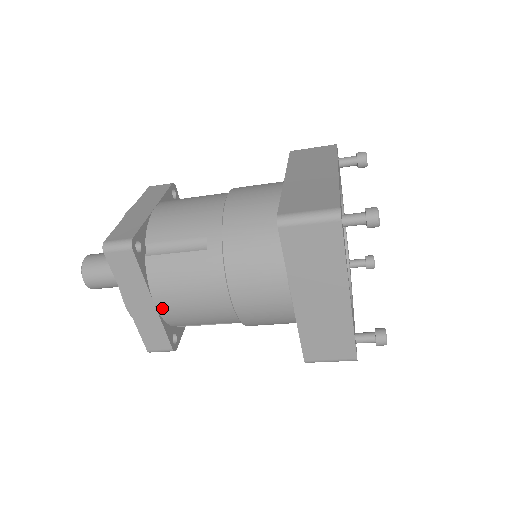
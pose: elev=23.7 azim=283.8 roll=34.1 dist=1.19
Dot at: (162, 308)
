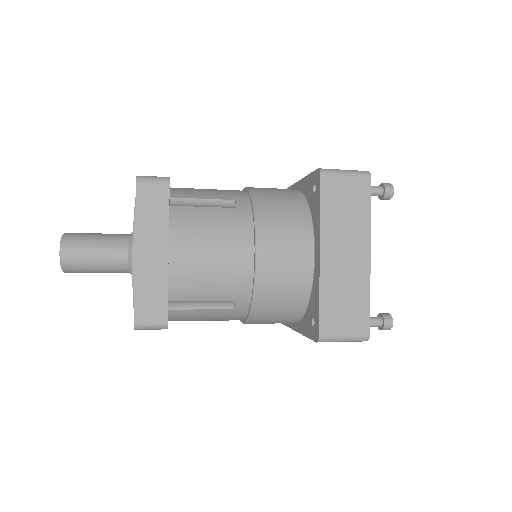
Dot at: (175, 261)
